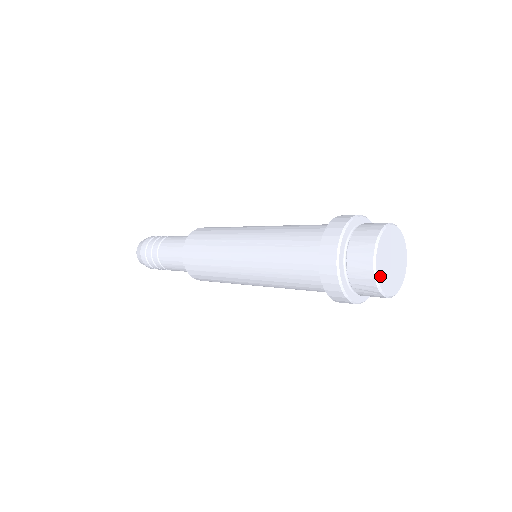
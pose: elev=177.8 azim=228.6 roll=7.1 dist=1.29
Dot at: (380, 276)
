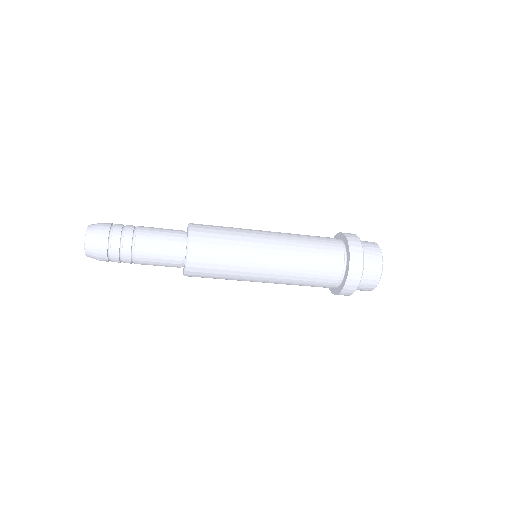
Dot at: occluded
